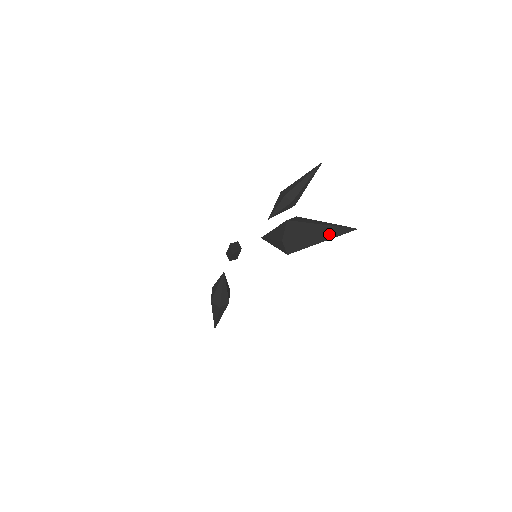
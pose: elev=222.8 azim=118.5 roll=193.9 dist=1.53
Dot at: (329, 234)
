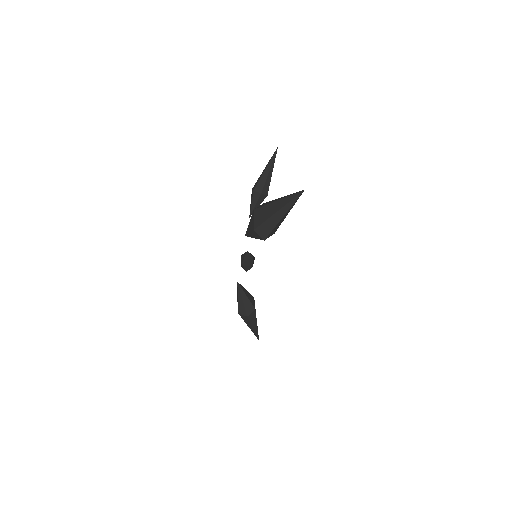
Dot at: (285, 206)
